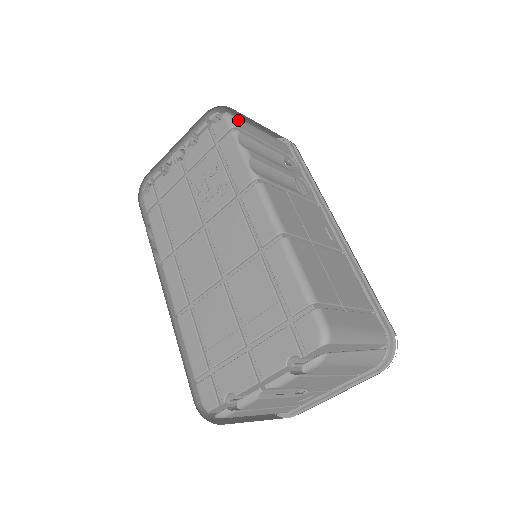
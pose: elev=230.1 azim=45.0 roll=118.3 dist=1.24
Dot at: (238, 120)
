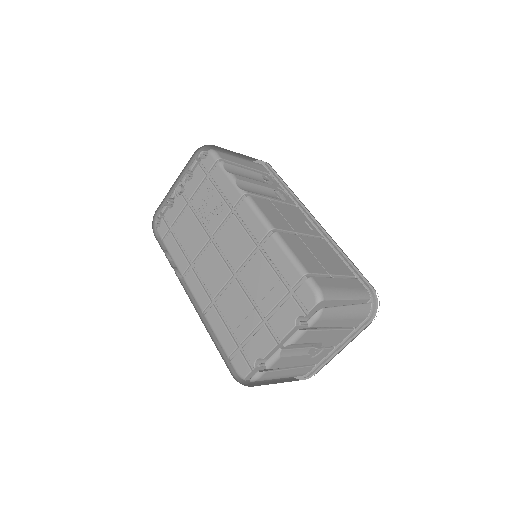
Dot at: (221, 153)
